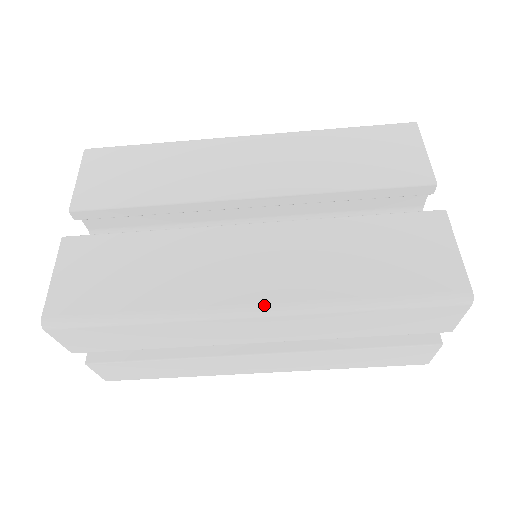
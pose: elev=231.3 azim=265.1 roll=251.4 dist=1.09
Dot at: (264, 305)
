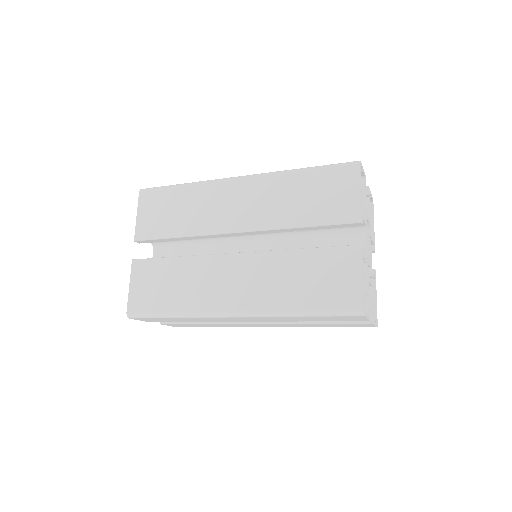
Dot at: (240, 312)
